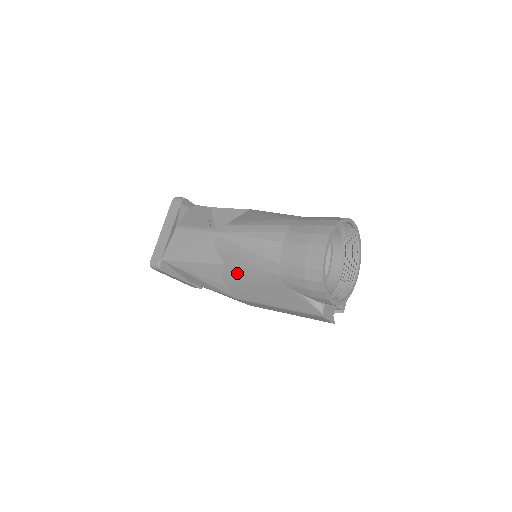
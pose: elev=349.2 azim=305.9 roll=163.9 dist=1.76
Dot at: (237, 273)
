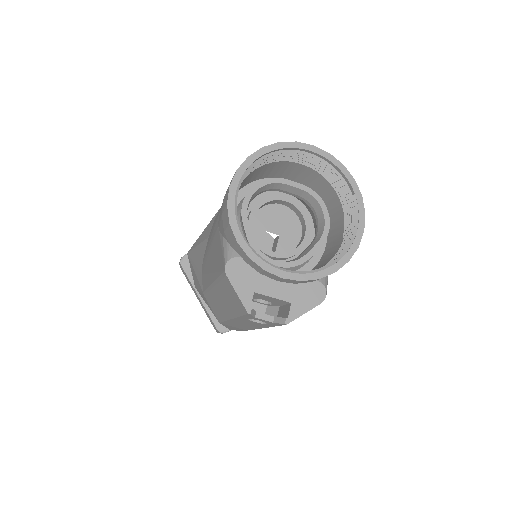
Dot at: occluded
